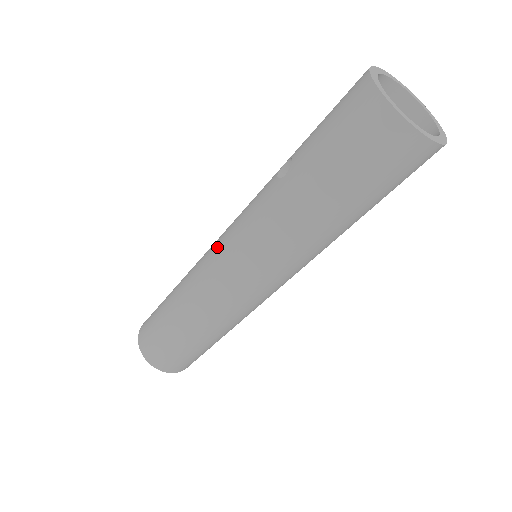
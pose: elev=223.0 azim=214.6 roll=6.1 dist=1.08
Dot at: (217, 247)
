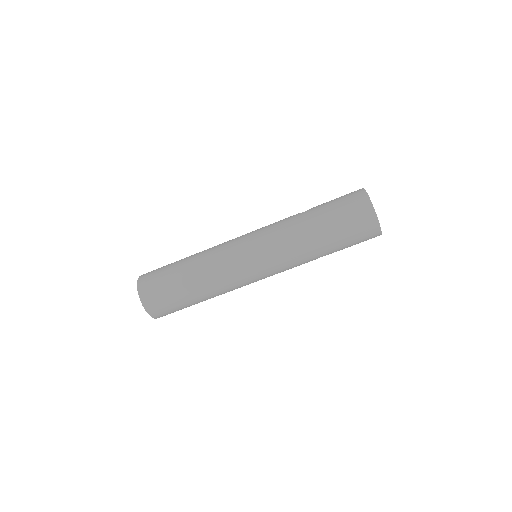
Dot at: (242, 236)
